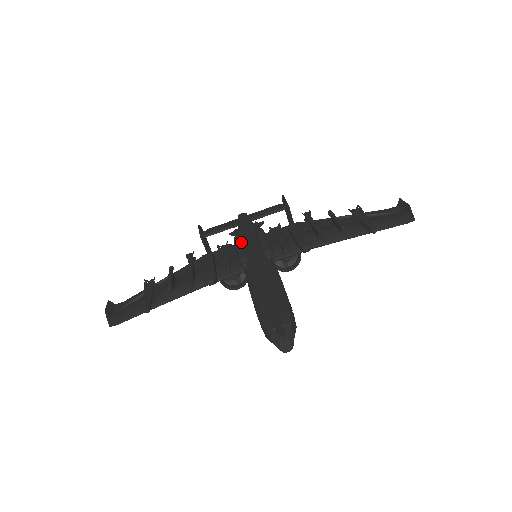
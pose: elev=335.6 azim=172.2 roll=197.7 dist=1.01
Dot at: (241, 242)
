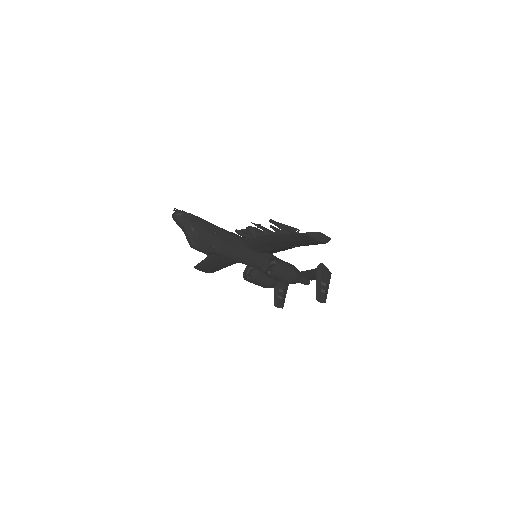
Dot at: occluded
